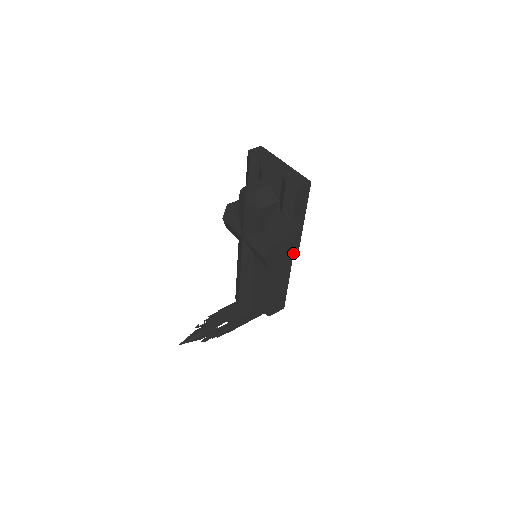
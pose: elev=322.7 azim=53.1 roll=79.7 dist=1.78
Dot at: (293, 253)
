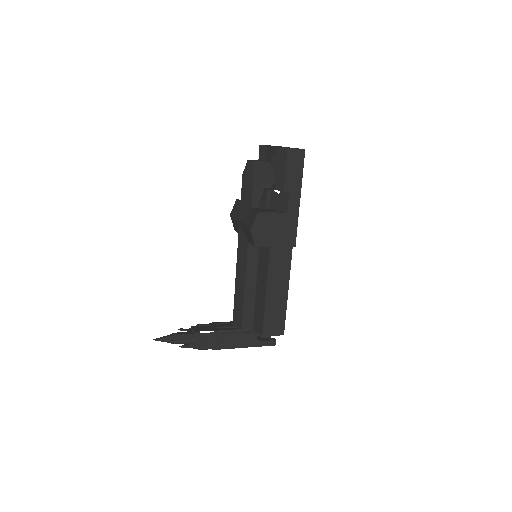
Dot at: (288, 242)
